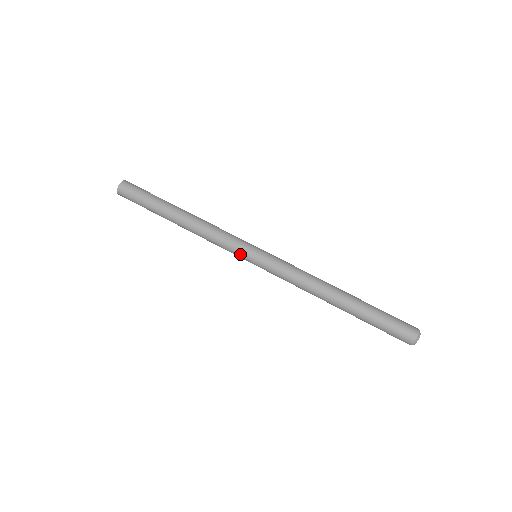
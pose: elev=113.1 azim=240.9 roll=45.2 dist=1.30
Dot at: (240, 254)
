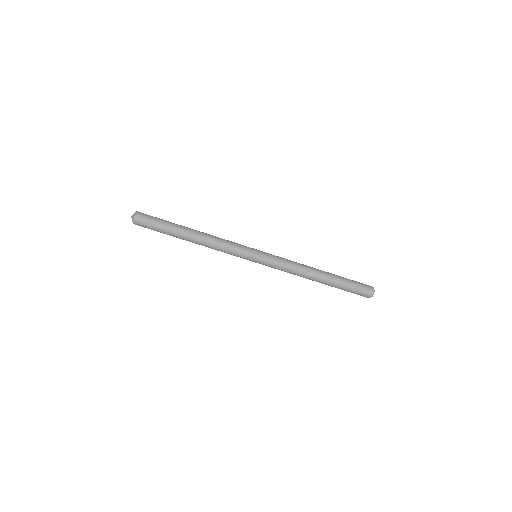
Dot at: occluded
